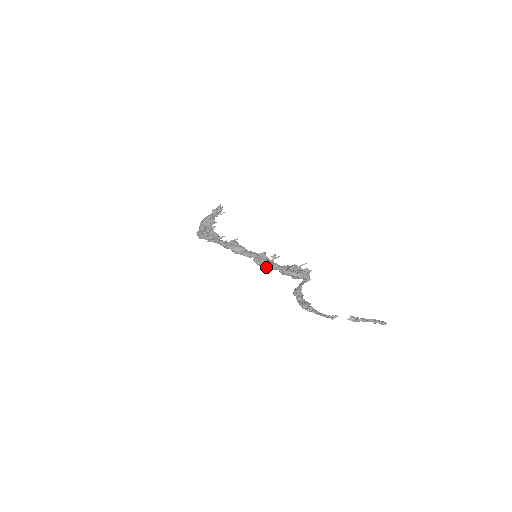
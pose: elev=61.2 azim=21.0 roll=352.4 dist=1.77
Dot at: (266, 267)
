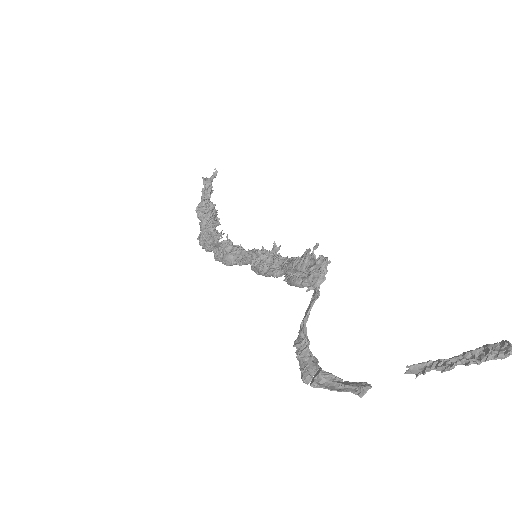
Dot at: (269, 276)
